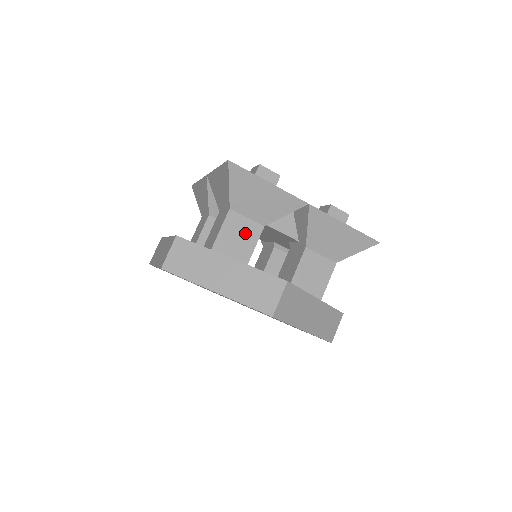
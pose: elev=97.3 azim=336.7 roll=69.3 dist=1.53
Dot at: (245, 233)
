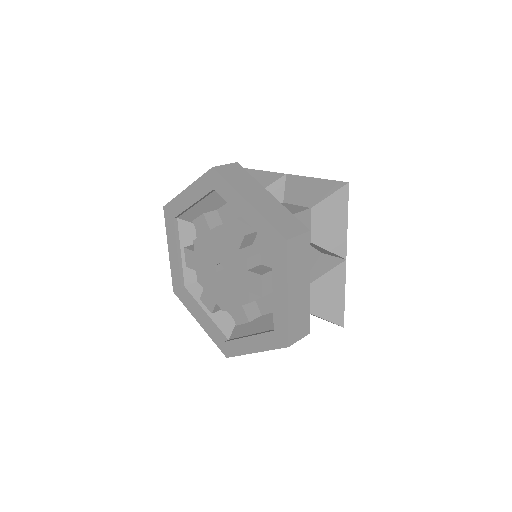
Dot at: occluded
